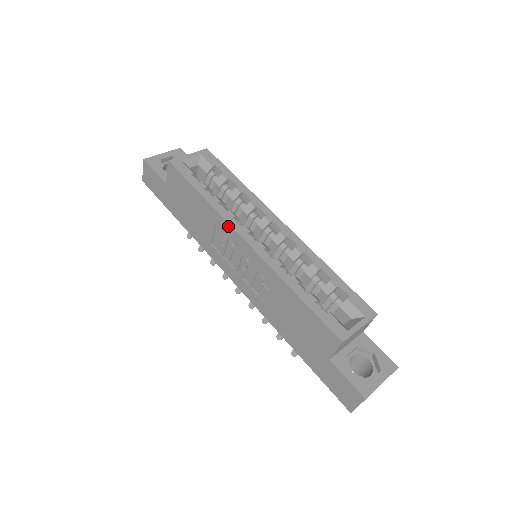
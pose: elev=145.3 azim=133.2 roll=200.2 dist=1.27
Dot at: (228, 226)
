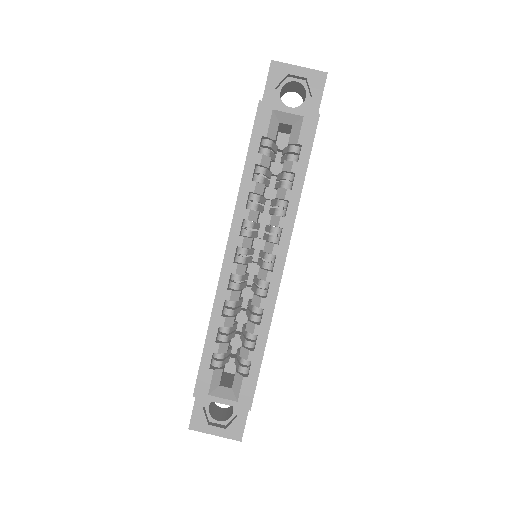
Dot at: (232, 222)
